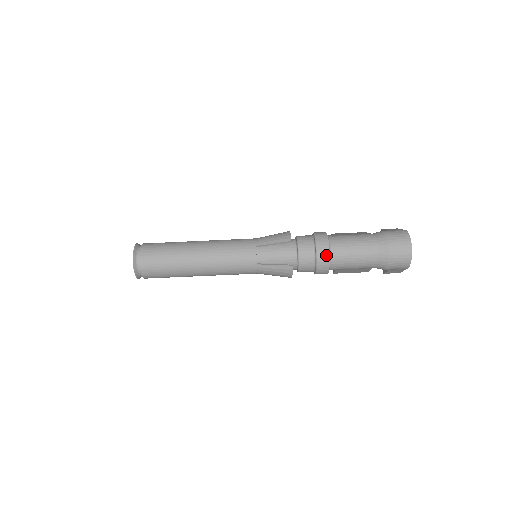
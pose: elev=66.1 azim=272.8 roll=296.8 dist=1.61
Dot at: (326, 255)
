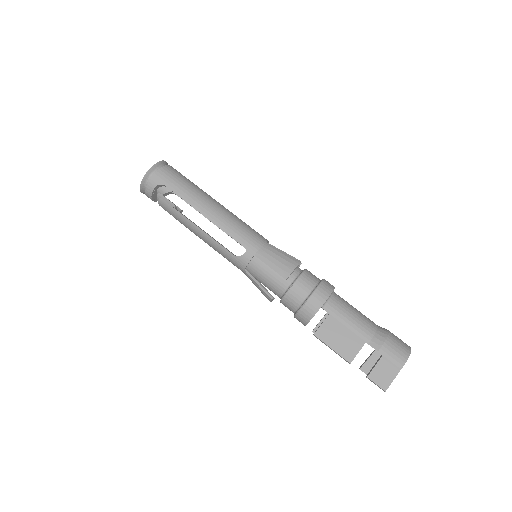
Dot at: (332, 285)
